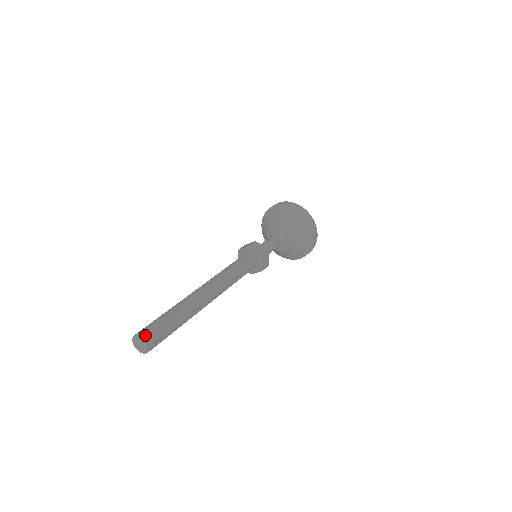
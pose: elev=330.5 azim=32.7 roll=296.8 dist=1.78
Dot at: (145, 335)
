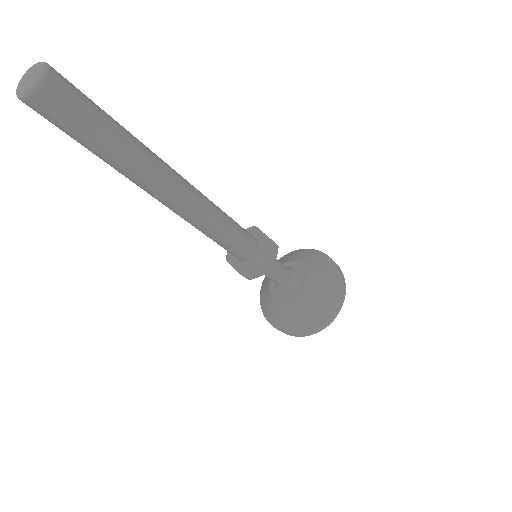
Dot at: (54, 69)
